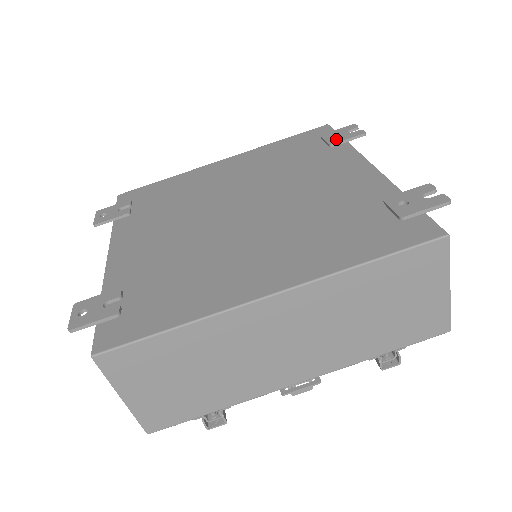
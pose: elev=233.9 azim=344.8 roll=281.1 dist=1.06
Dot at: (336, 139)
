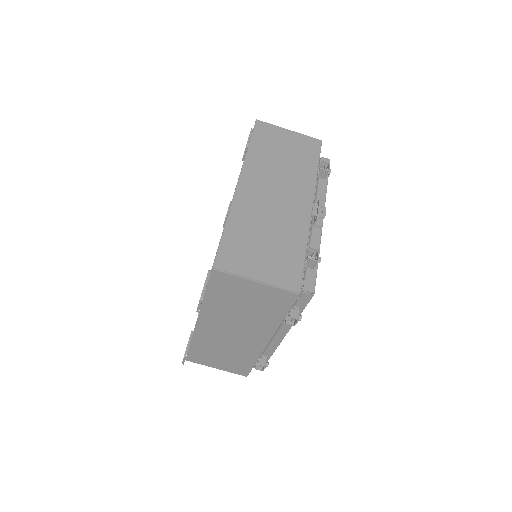
Dot at: occluded
